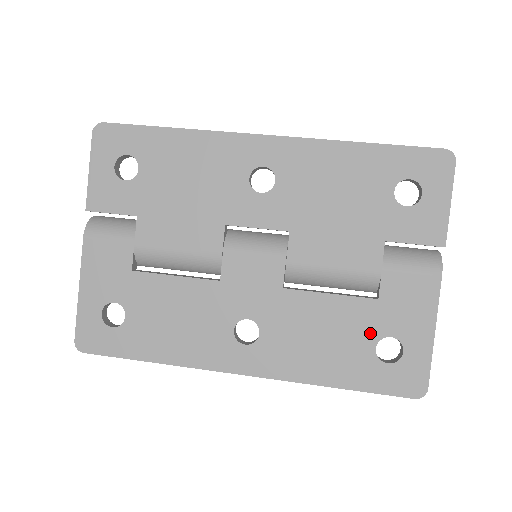
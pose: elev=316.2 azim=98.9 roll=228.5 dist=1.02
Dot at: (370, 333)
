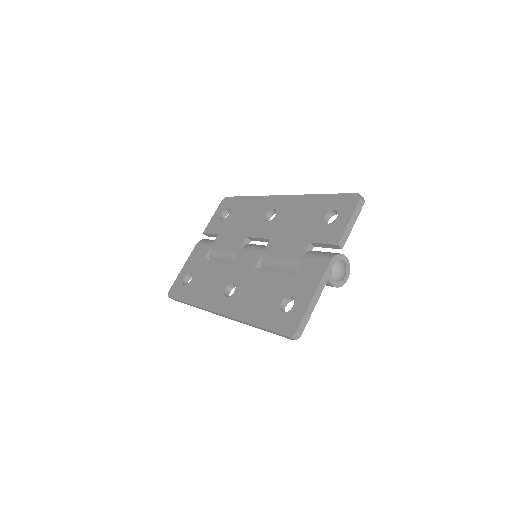
Dot at: (282, 293)
